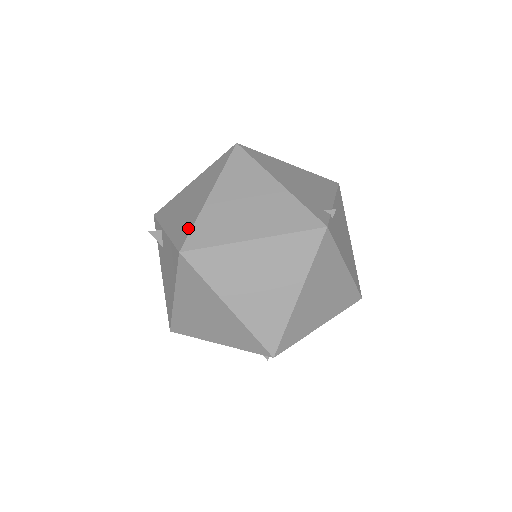
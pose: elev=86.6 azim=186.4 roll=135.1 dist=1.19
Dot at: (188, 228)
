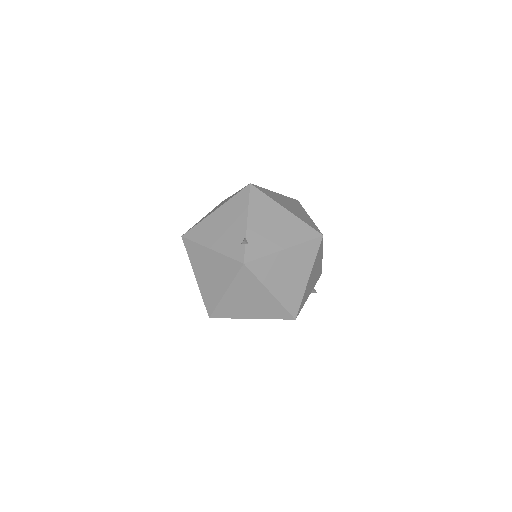
Dot at: (203, 301)
